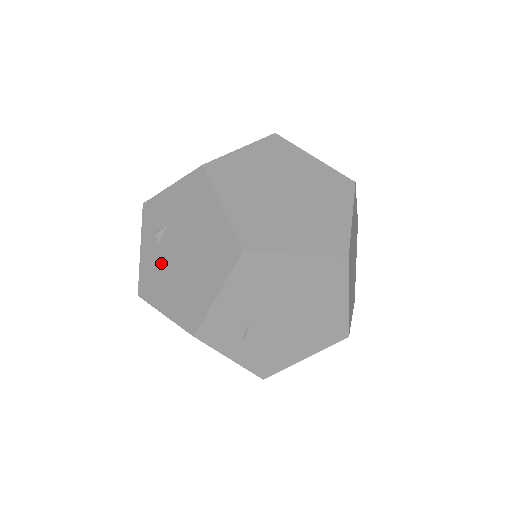
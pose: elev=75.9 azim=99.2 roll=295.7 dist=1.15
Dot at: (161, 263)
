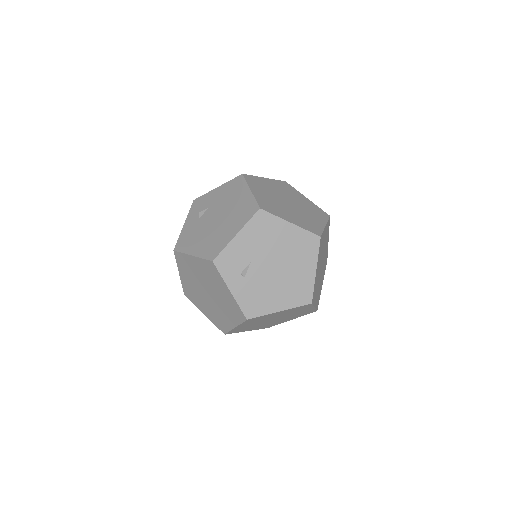
Dot at: (198, 228)
